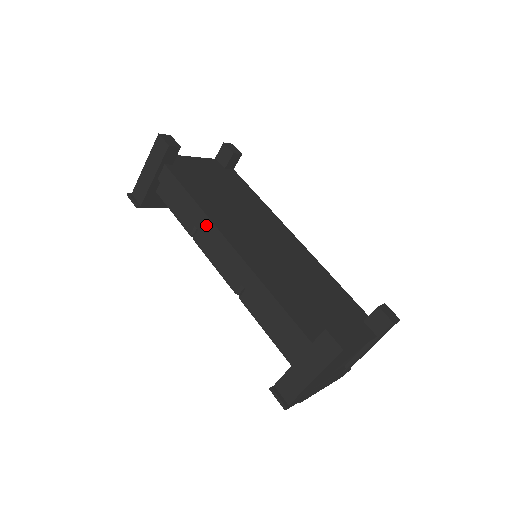
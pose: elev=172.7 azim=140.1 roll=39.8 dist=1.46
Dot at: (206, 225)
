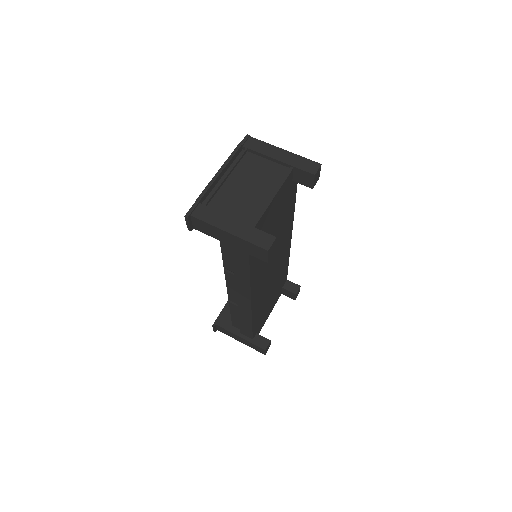
Dot at: (244, 287)
